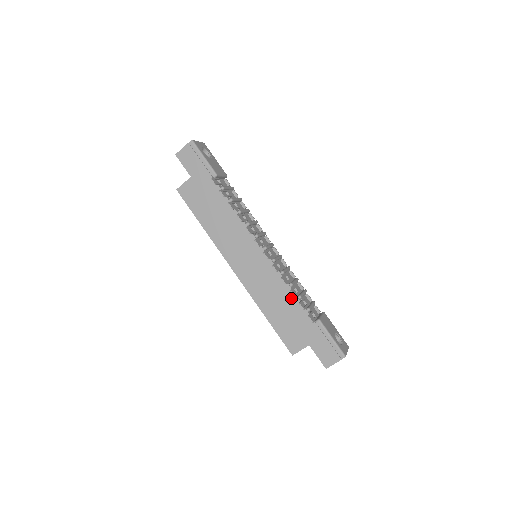
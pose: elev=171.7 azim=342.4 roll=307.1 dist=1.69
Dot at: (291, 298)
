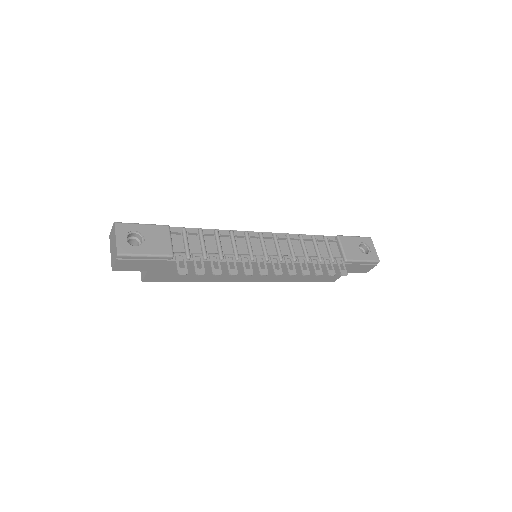
Dot at: occluded
